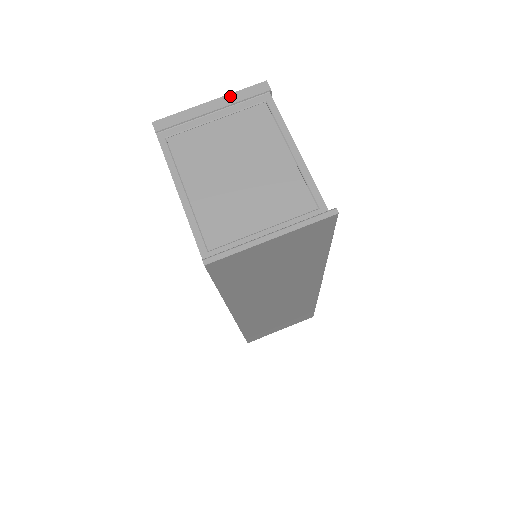
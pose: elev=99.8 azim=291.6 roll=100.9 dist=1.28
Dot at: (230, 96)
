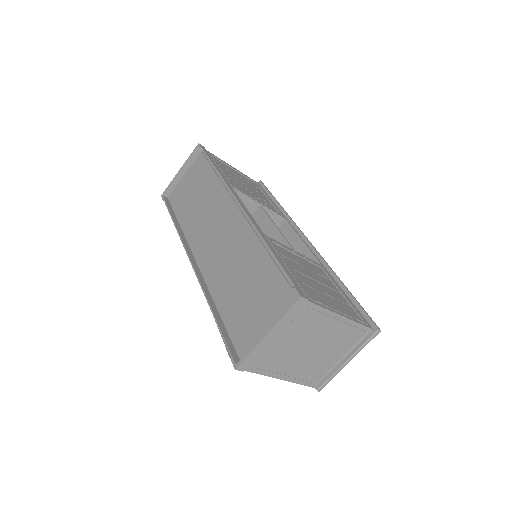
Dot at: (280, 323)
